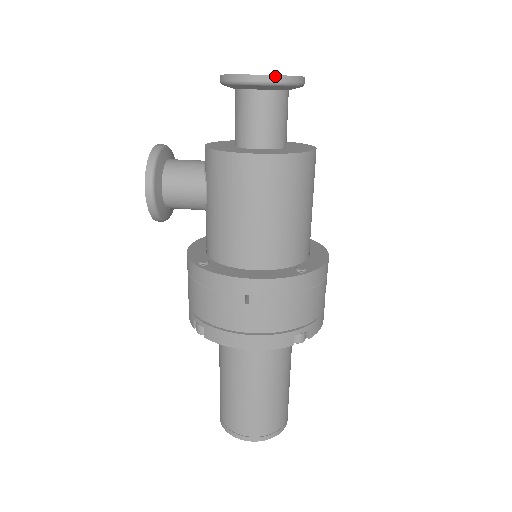
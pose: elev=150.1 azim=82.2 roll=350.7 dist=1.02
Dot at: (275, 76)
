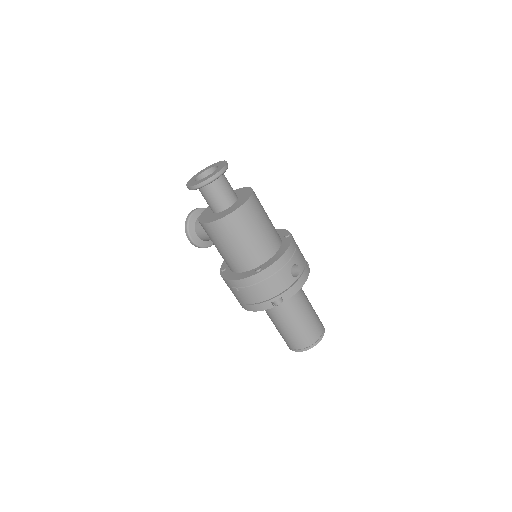
Dot at: (198, 184)
